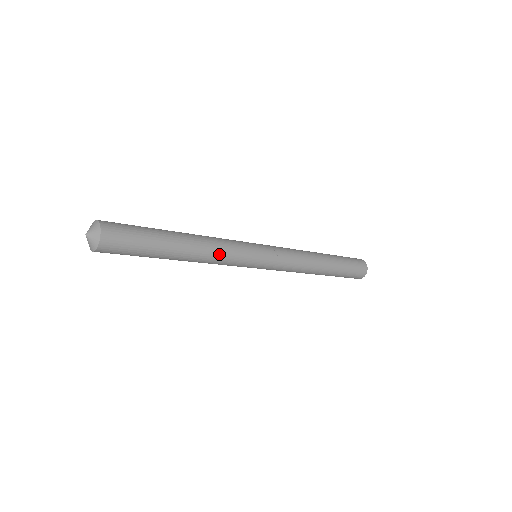
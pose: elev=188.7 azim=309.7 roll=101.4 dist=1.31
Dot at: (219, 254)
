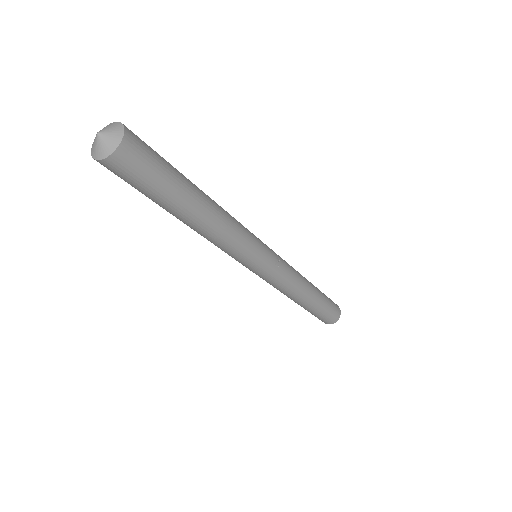
Dot at: (229, 236)
